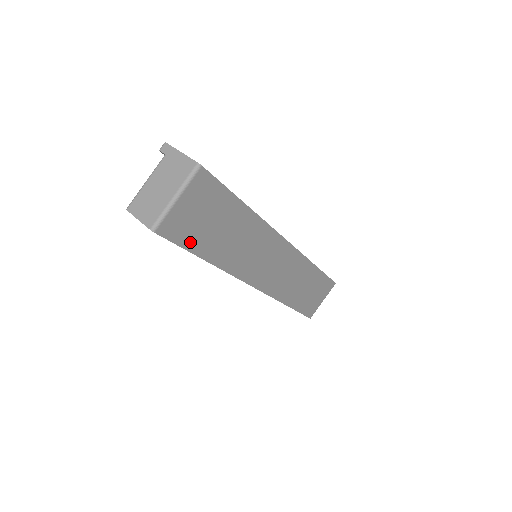
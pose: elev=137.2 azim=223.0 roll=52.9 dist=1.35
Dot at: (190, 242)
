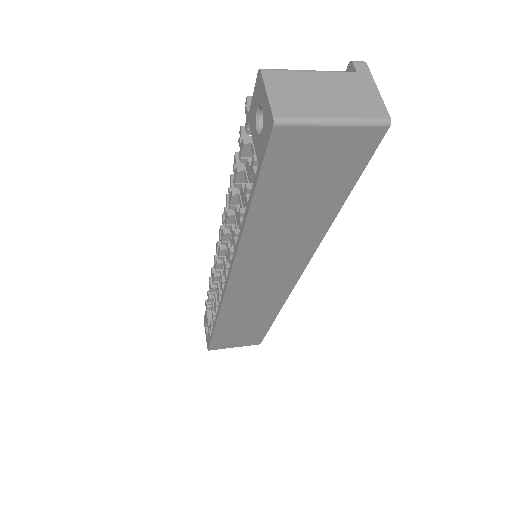
Dot at: (270, 179)
